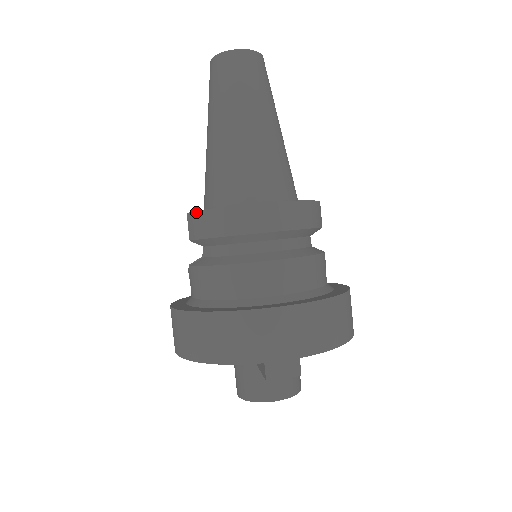
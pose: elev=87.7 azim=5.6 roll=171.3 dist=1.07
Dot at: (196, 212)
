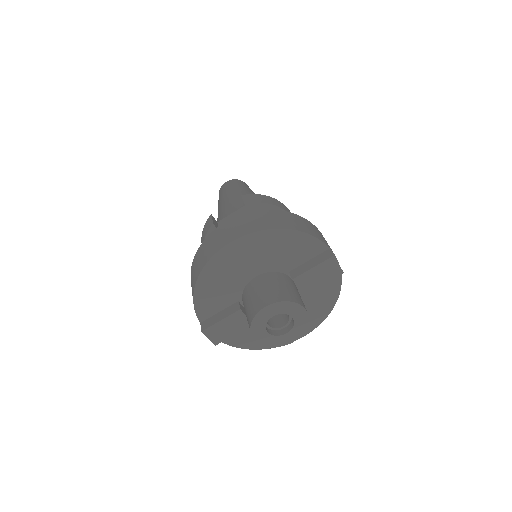
Dot at: (255, 194)
